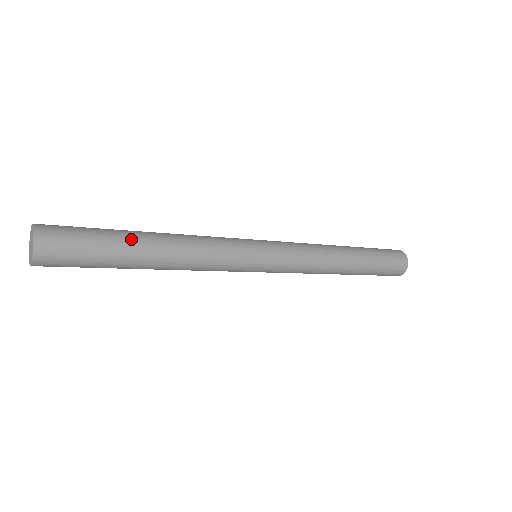
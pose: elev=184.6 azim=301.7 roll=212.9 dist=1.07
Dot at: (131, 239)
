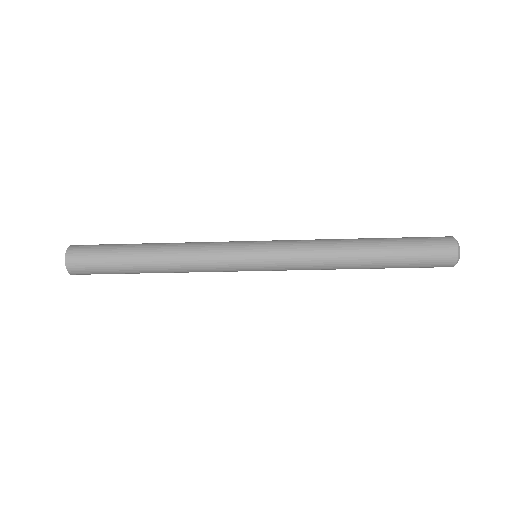
Dot at: (136, 244)
